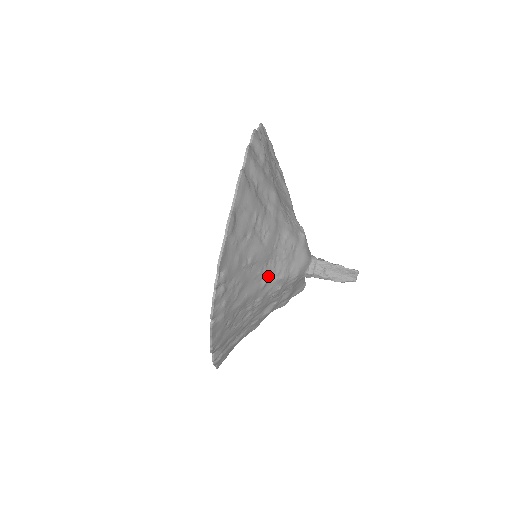
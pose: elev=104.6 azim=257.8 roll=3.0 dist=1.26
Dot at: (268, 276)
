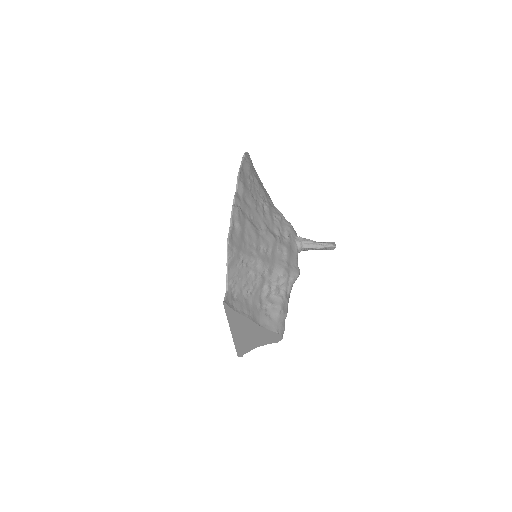
Dot at: (272, 203)
